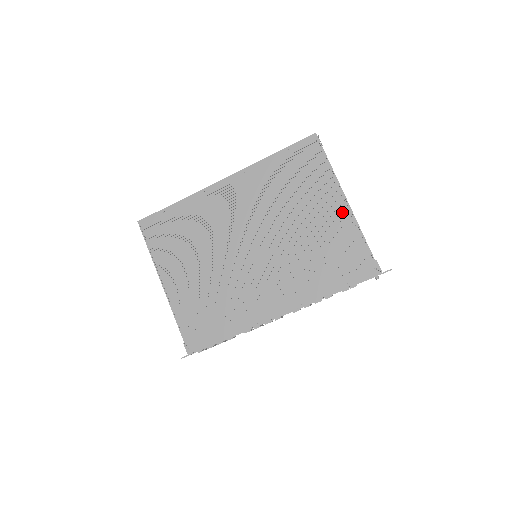
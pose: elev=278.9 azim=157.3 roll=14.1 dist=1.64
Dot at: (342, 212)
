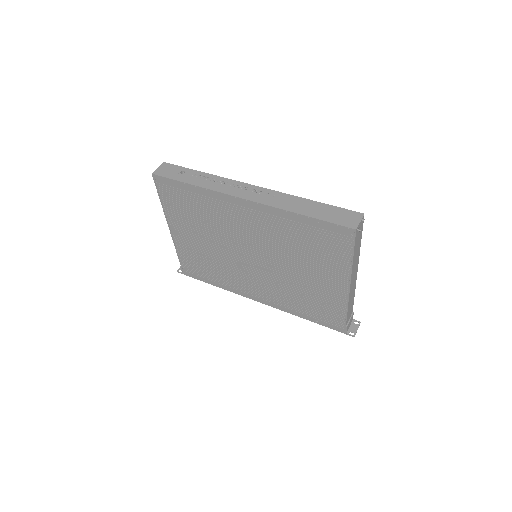
Dot at: (340, 290)
